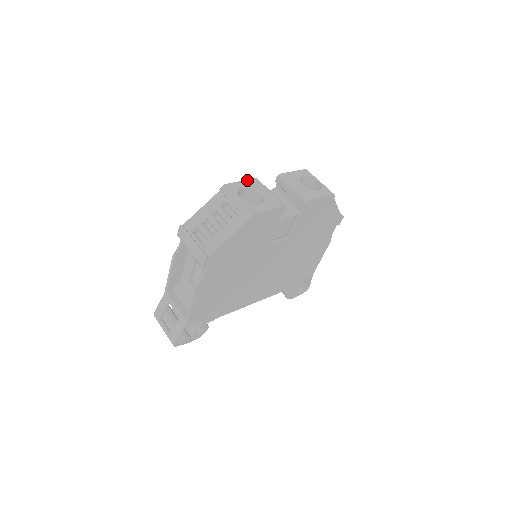
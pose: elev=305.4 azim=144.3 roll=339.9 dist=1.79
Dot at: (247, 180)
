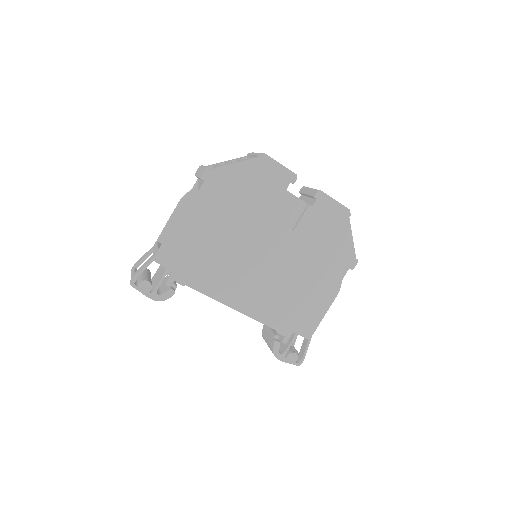
Dot at: occluded
